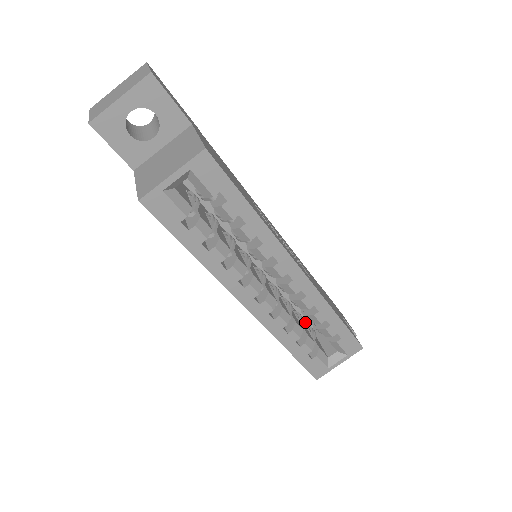
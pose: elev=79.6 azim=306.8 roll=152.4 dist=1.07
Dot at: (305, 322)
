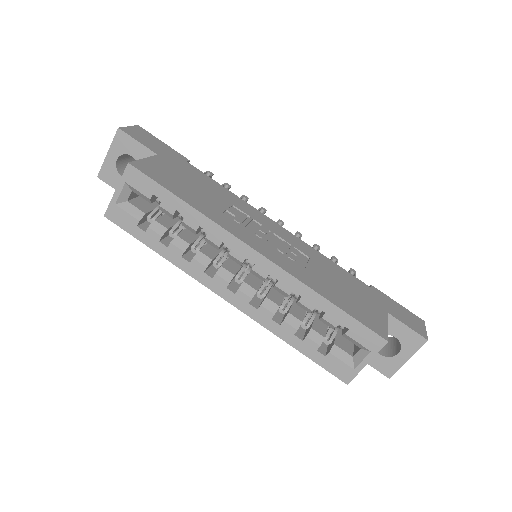
Dot at: occluded
